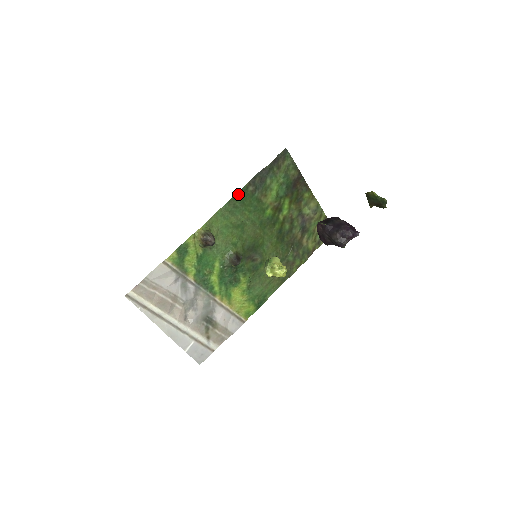
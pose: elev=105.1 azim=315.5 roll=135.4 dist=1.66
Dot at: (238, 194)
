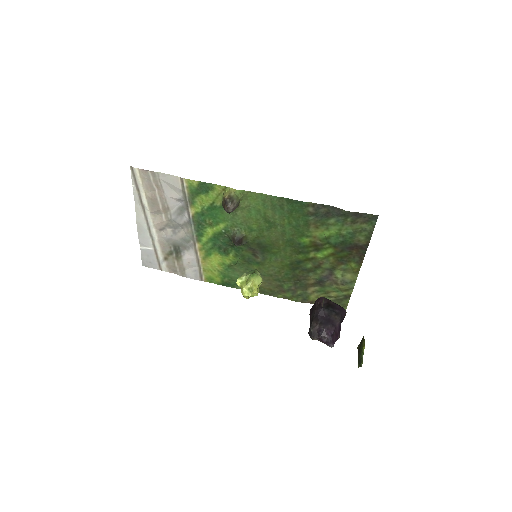
Dot at: (295, 201)
